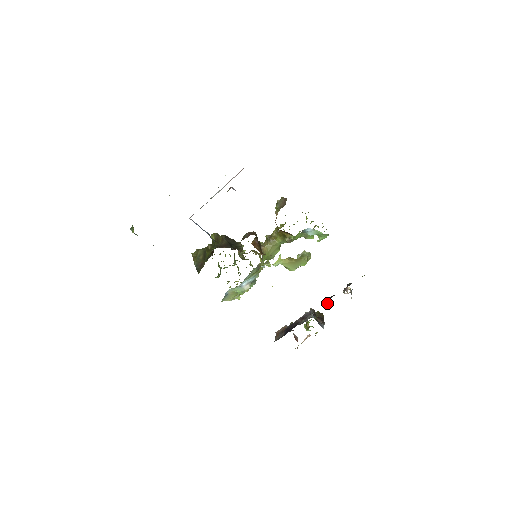
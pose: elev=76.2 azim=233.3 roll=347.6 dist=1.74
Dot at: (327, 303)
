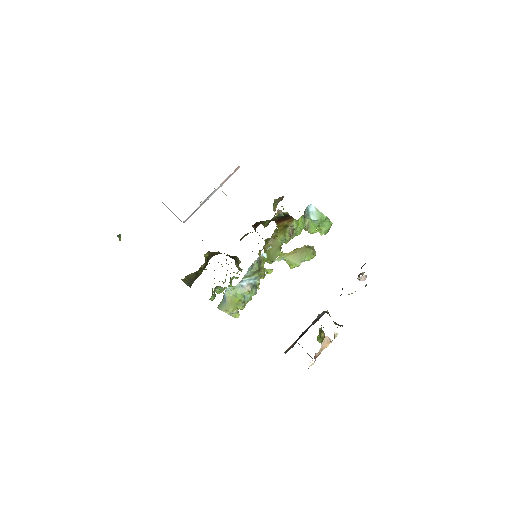
Dot at: occluded
